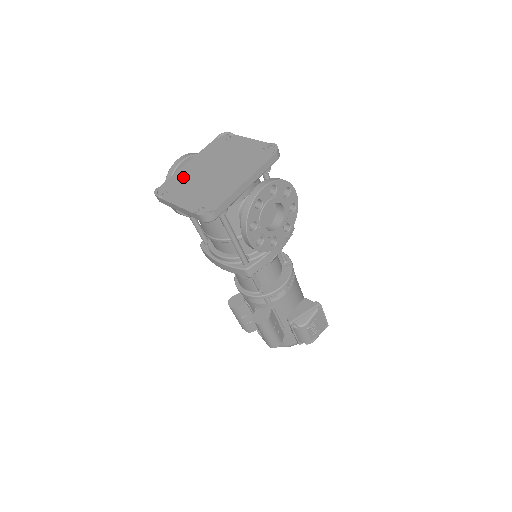
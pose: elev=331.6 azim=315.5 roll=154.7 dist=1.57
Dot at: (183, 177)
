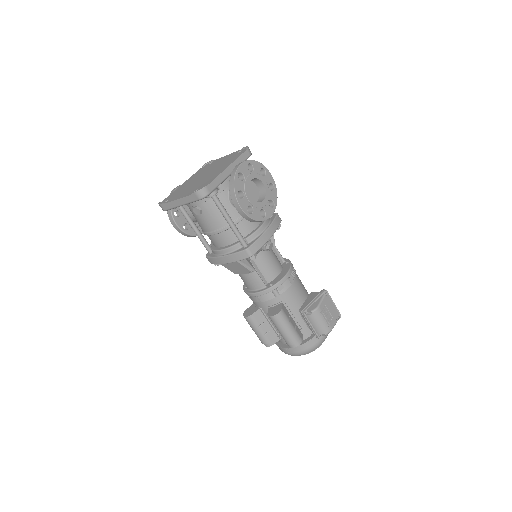
Dot at: (180, 189)
